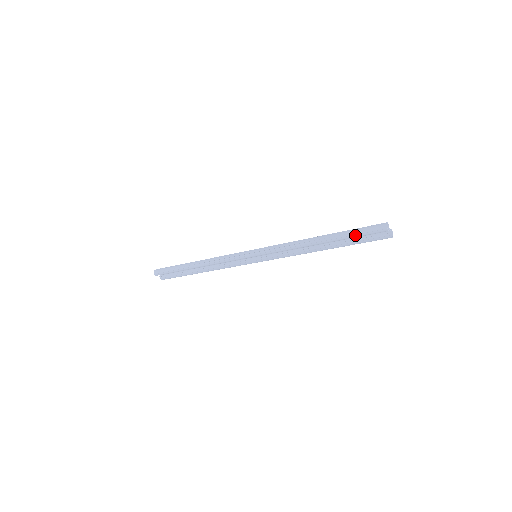
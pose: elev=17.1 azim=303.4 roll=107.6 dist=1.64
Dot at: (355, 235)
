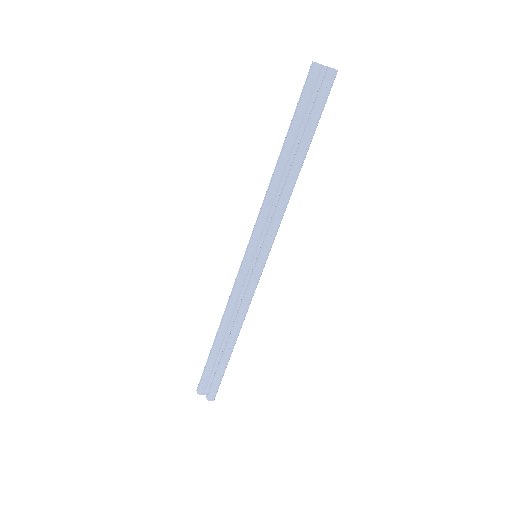
Dot at: (298, 107)
